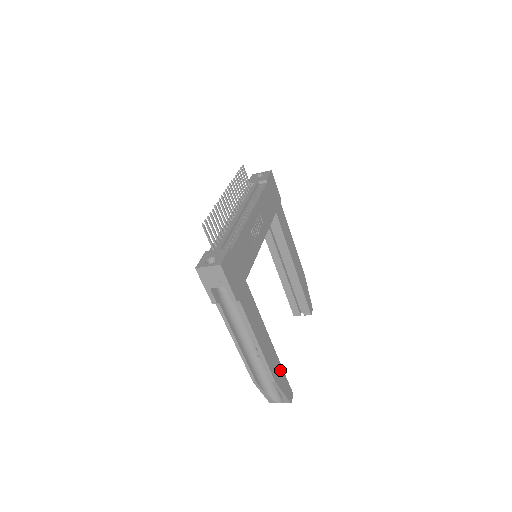
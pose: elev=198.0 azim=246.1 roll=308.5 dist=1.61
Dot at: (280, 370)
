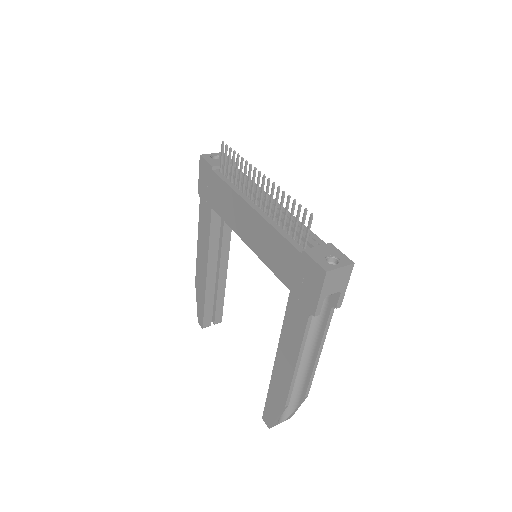
Dot at: occluded
